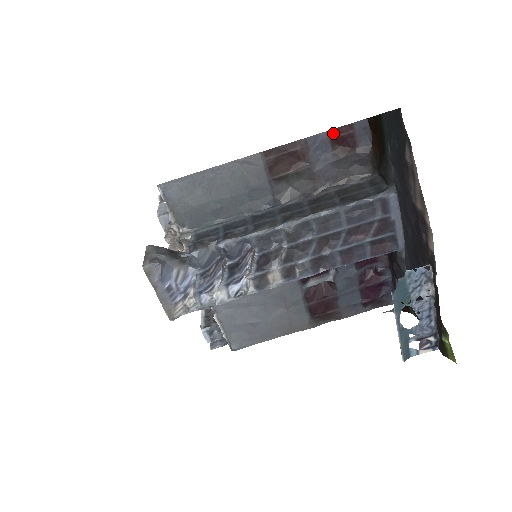
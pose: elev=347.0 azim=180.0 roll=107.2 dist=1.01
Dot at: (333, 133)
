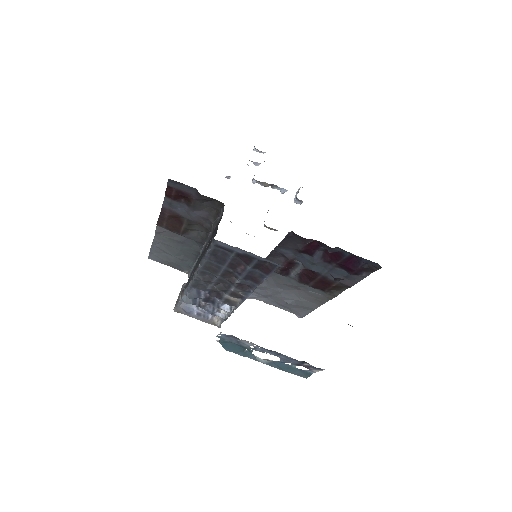
Dot at: (168, 196)
